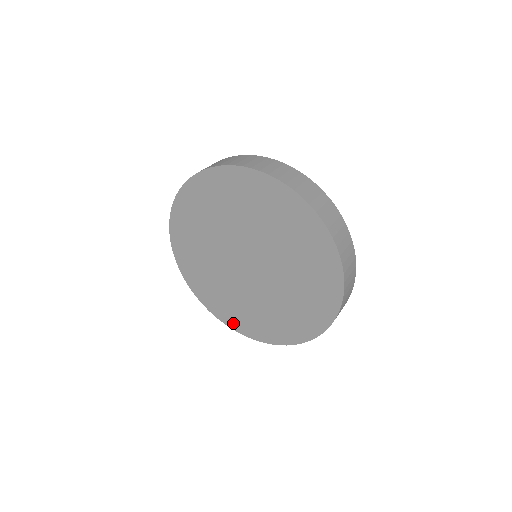
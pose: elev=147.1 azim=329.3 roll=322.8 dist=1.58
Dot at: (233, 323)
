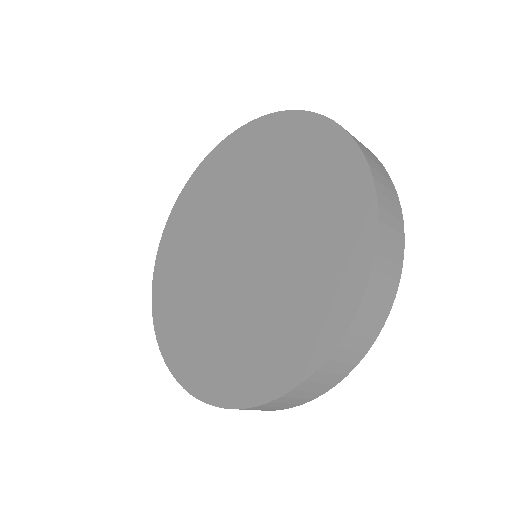
Dot at: (177, 361)
